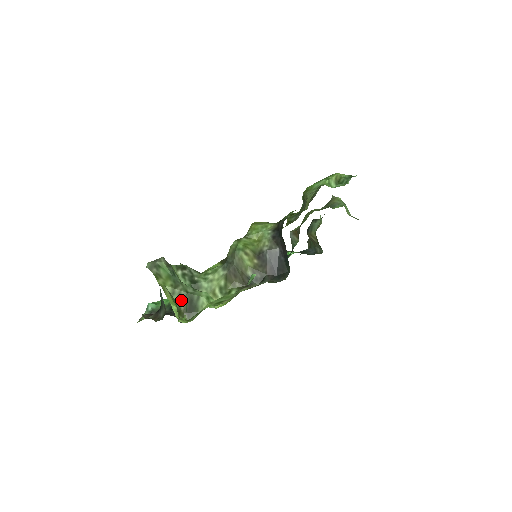
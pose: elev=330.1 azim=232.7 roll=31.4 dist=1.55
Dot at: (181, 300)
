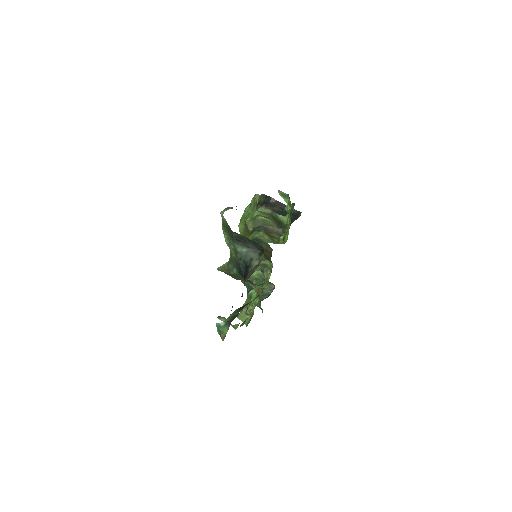
Dot at: (269, 217)
